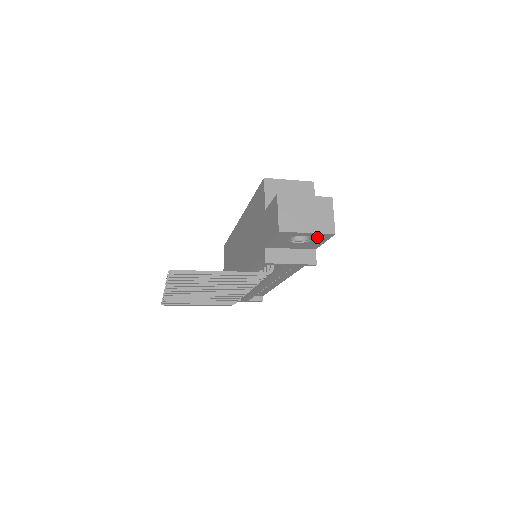
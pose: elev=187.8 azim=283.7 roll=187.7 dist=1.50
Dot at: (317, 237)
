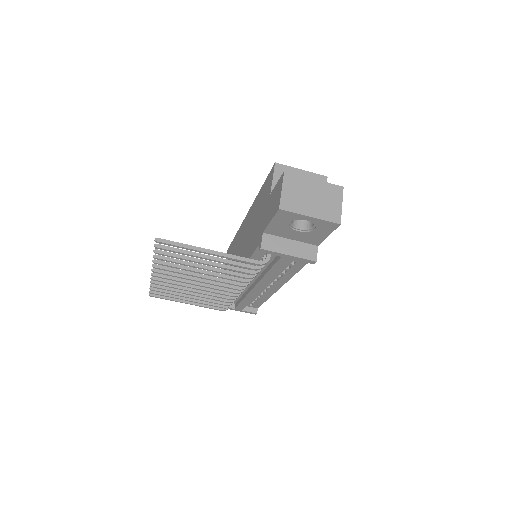
Dot at: (320, 226)
